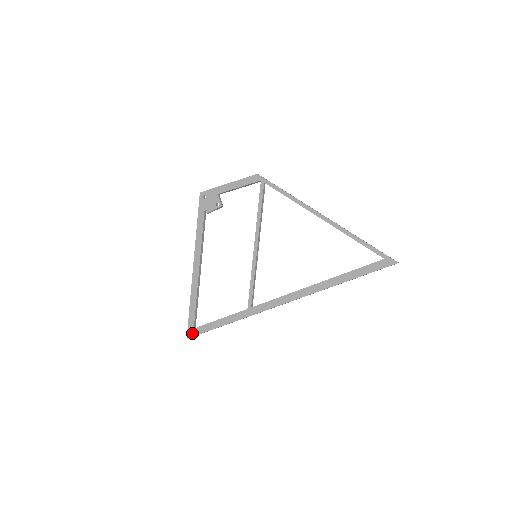
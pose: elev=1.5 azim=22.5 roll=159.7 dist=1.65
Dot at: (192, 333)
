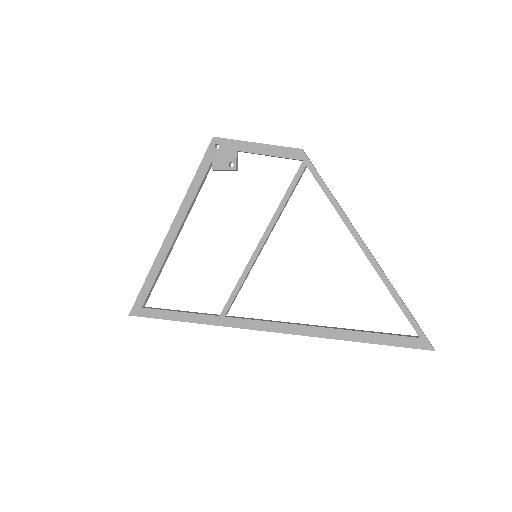
Dot at: (138, 312)
